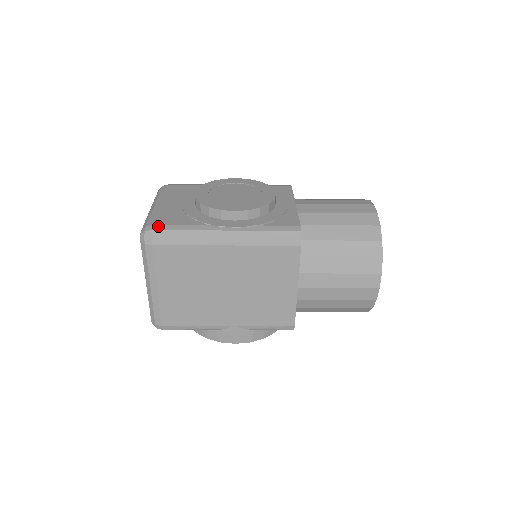
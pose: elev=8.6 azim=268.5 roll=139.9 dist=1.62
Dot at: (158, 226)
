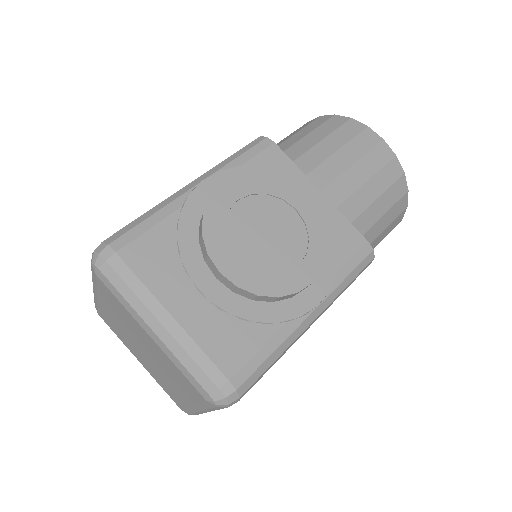
Dot at: (237, 377)
